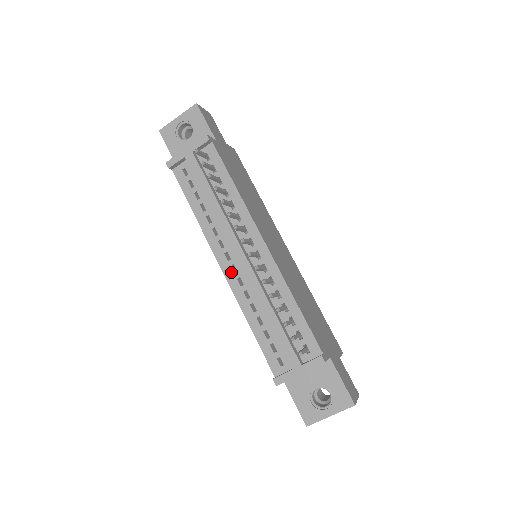
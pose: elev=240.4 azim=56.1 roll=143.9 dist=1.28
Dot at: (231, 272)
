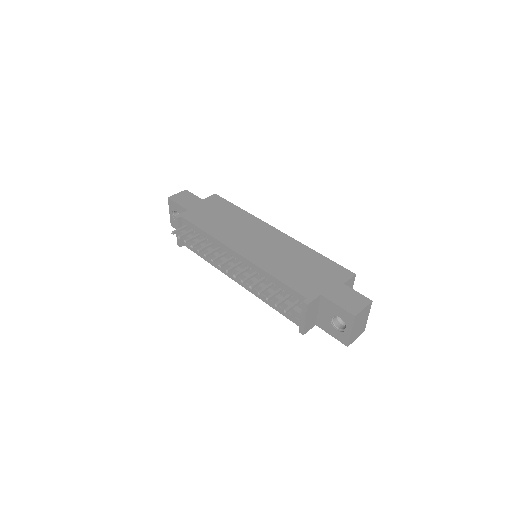
Dot at: occluded
